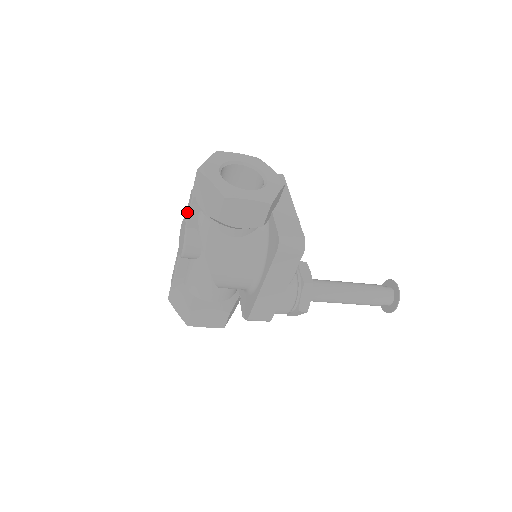
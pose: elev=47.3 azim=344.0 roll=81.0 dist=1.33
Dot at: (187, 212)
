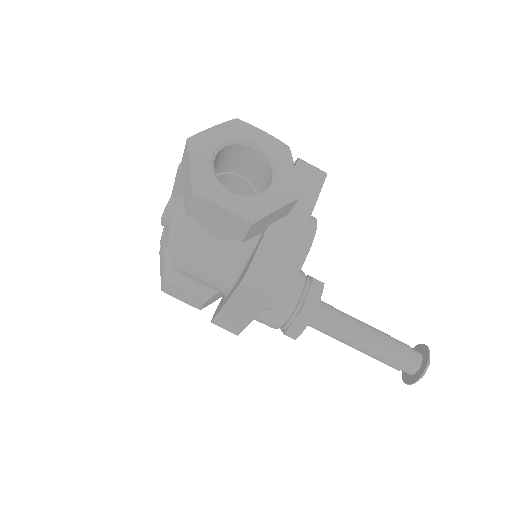
Dot at: occluded
